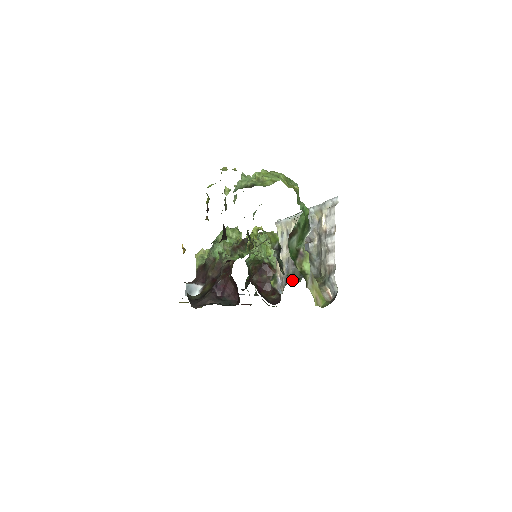
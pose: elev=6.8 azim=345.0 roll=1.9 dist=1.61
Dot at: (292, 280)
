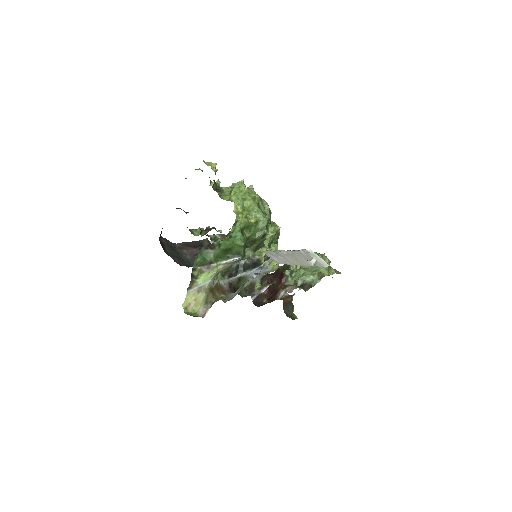
Dot at: (252, 294)
